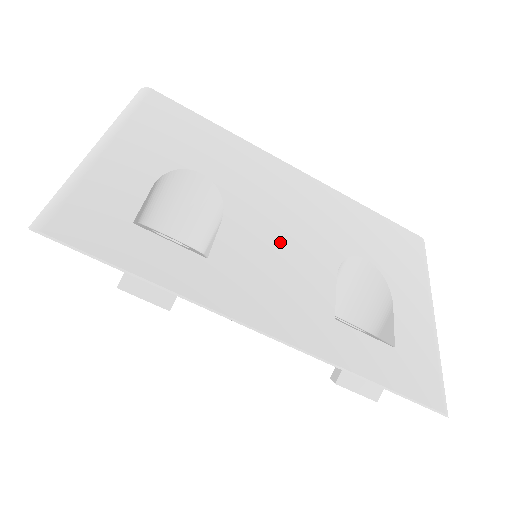
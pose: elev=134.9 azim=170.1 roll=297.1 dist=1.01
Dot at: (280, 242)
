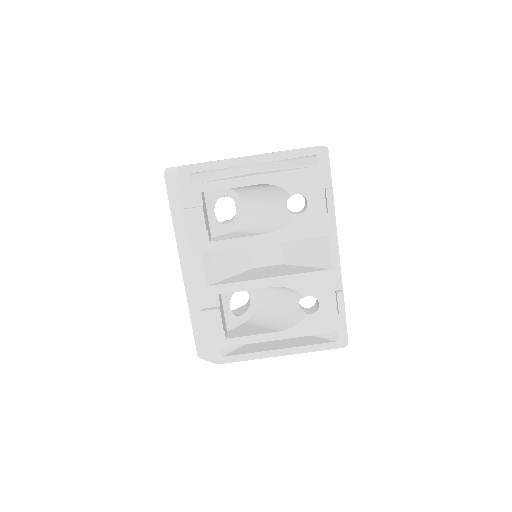
Dot at: occluded
